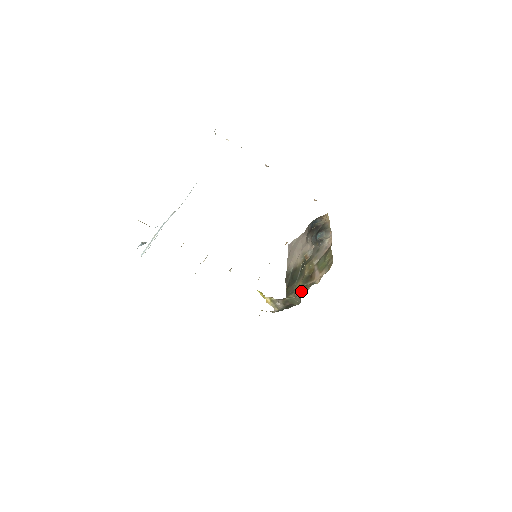
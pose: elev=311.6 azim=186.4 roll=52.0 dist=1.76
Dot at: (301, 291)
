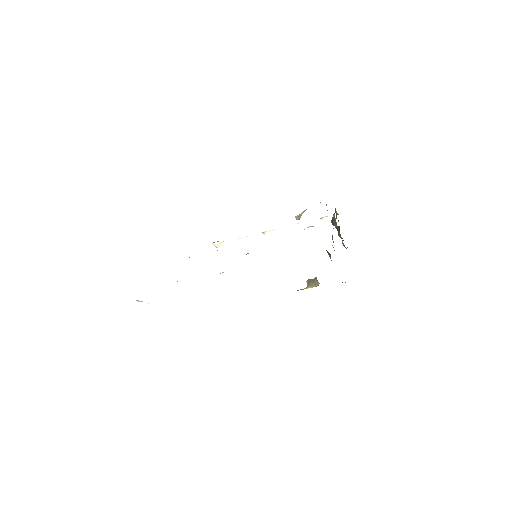
Dot at: occluded
